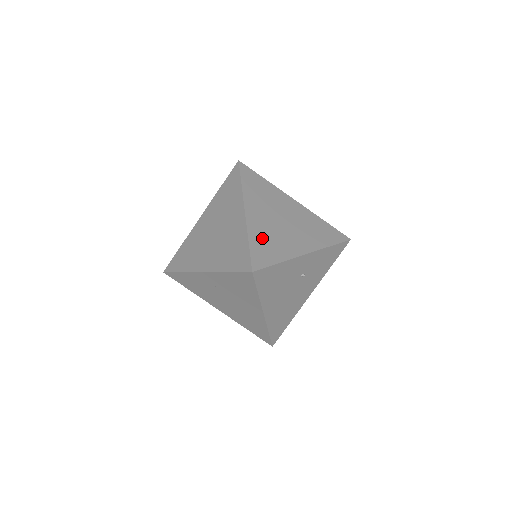
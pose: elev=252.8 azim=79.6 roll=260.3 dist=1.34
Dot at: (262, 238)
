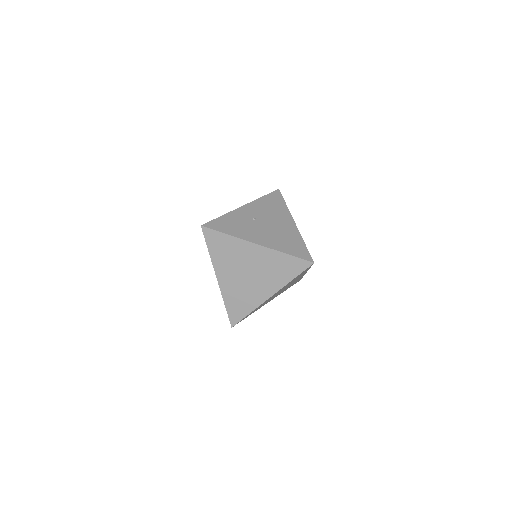
Dot at: occluded
